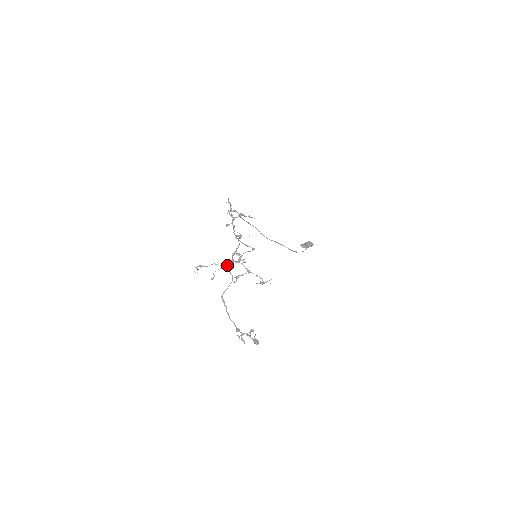
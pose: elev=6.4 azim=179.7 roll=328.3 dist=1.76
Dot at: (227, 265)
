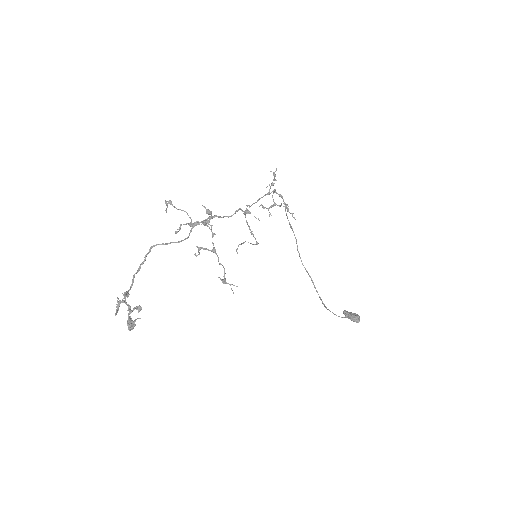
Dot at: (195, 222)
